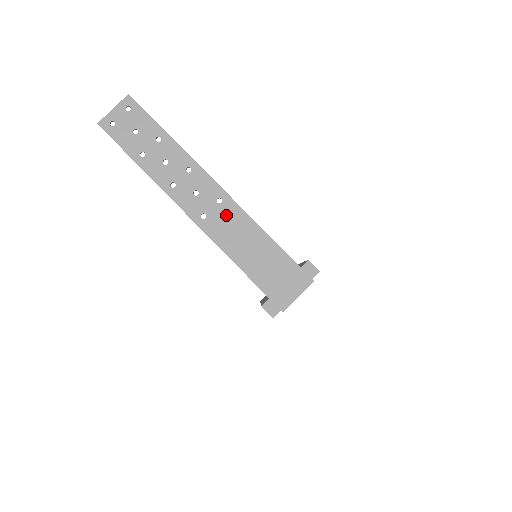
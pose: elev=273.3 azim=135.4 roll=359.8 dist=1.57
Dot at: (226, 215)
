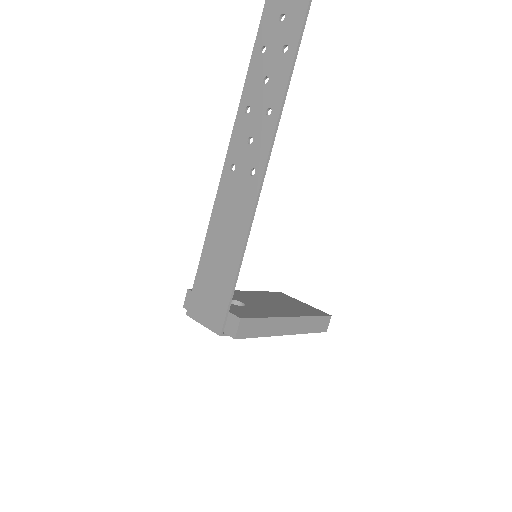
Dot at: (243, 191)
